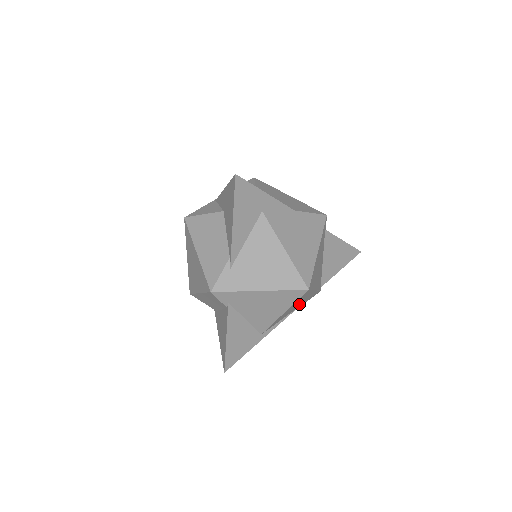
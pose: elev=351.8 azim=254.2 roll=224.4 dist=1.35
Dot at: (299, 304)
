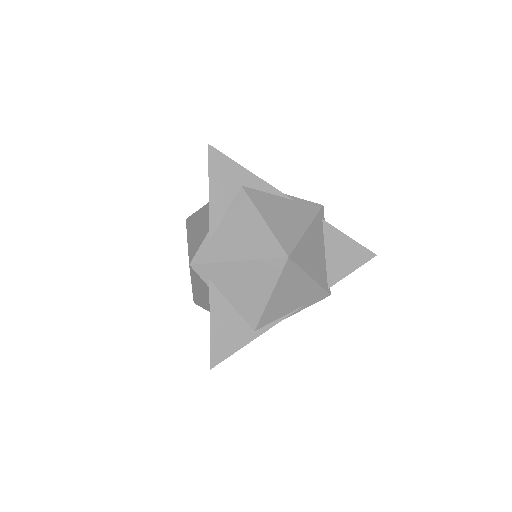
Dot at: (297, 298)
